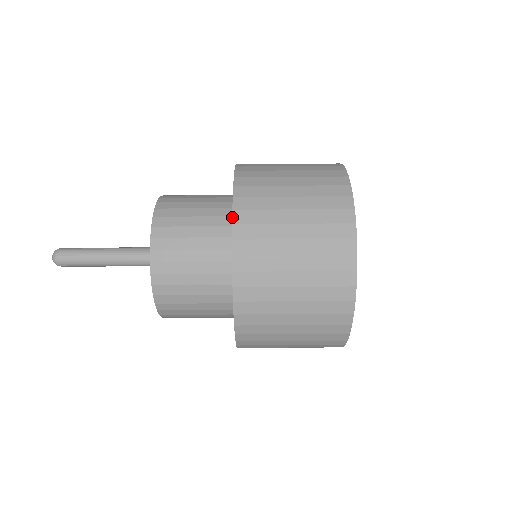
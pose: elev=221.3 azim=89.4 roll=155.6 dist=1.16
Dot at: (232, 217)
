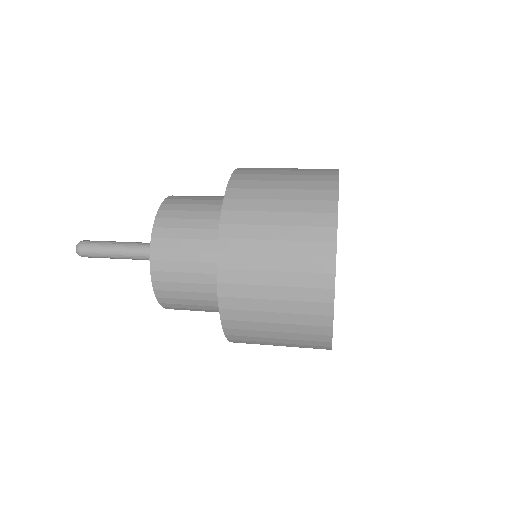
Dot at: occluded
